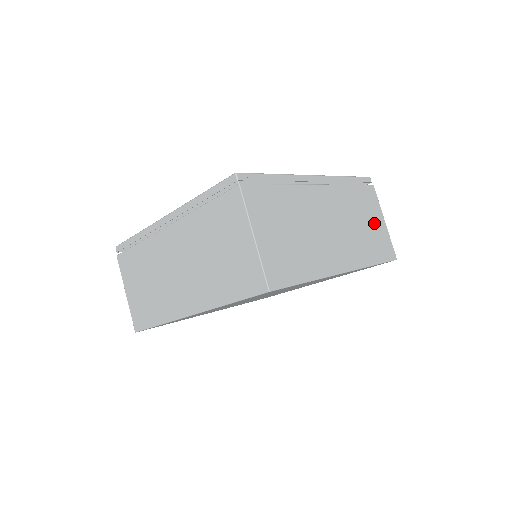
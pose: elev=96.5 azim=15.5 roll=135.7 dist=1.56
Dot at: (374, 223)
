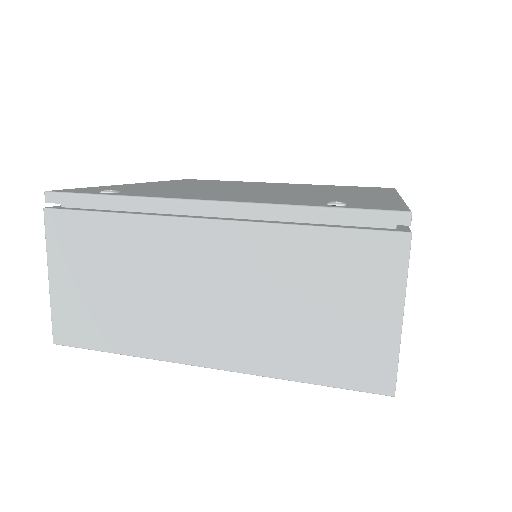
Dot at: occluded
